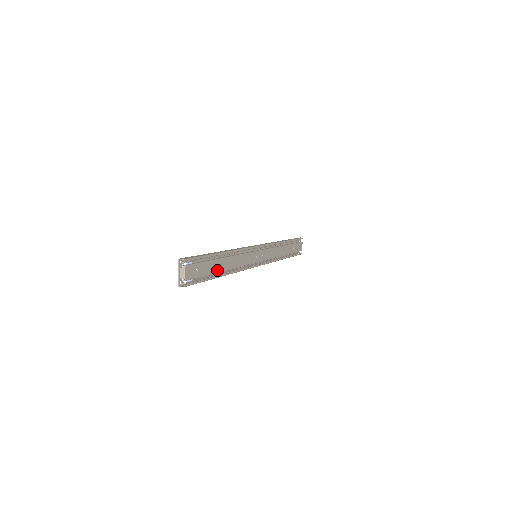
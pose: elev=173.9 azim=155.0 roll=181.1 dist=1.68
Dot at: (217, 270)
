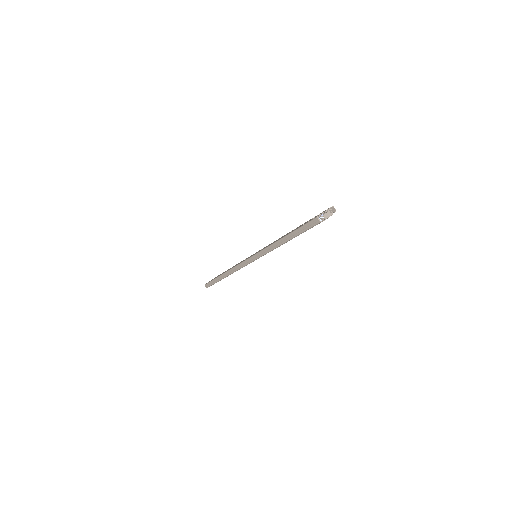
Dot at: occluded
